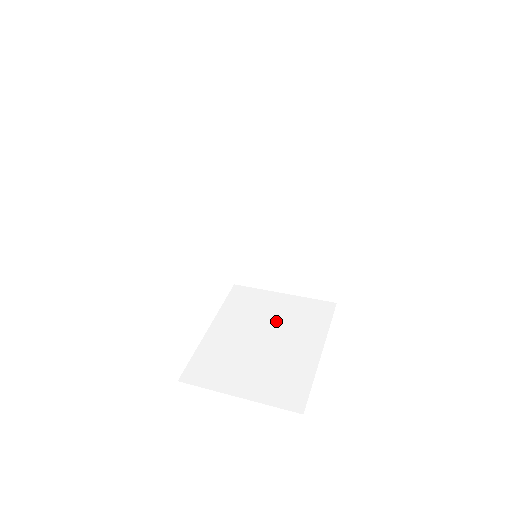
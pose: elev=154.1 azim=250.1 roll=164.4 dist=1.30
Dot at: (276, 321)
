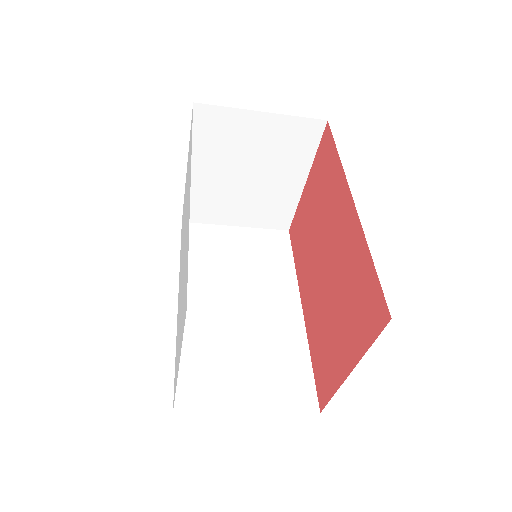
Dot at: occluded
